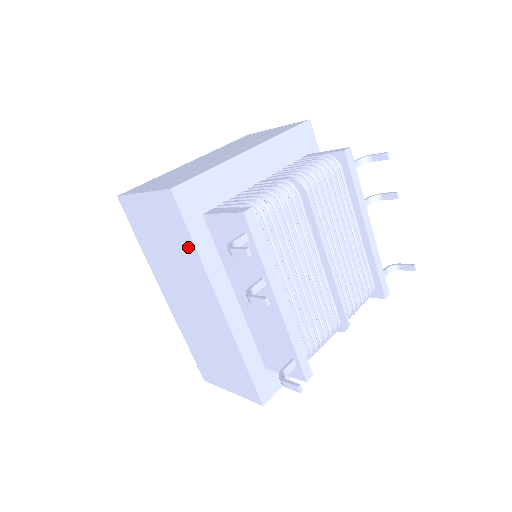
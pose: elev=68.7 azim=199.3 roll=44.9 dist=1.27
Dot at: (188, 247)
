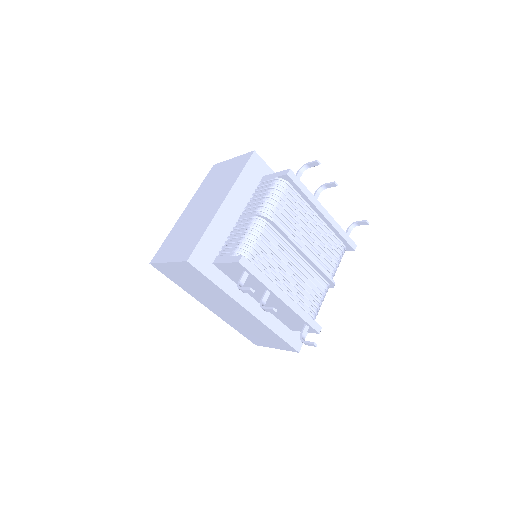
Dot at: (212, 286)
